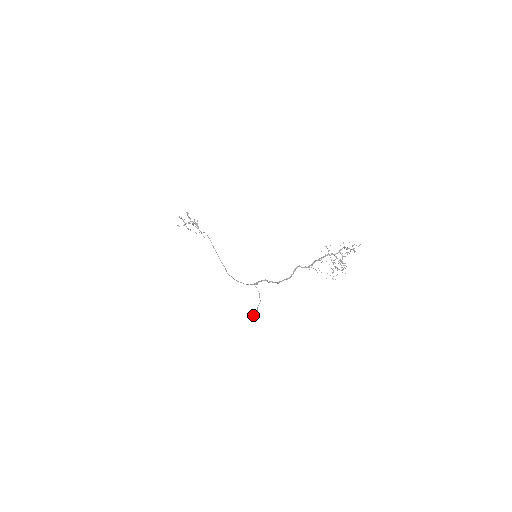
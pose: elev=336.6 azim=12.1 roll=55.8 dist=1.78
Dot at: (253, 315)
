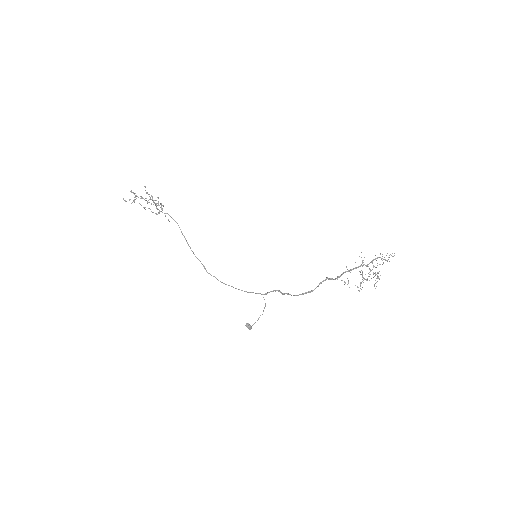
Dot at: (248, 327)
